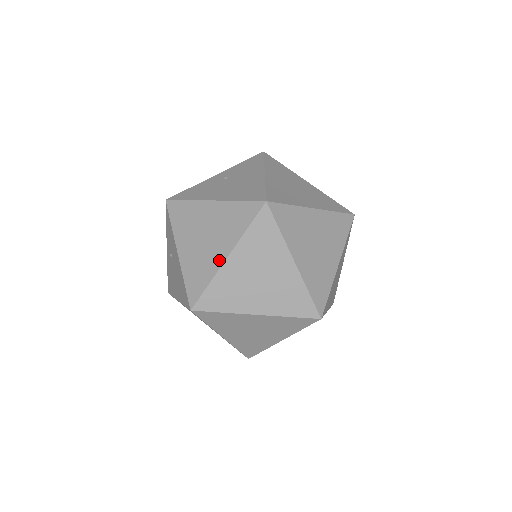
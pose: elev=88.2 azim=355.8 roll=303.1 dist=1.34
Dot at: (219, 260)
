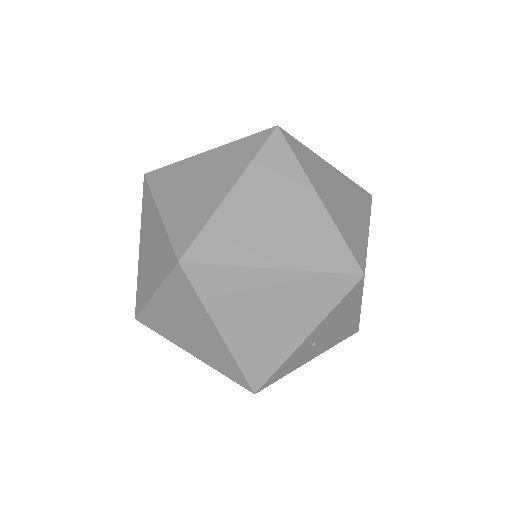
Dot at: occluded
